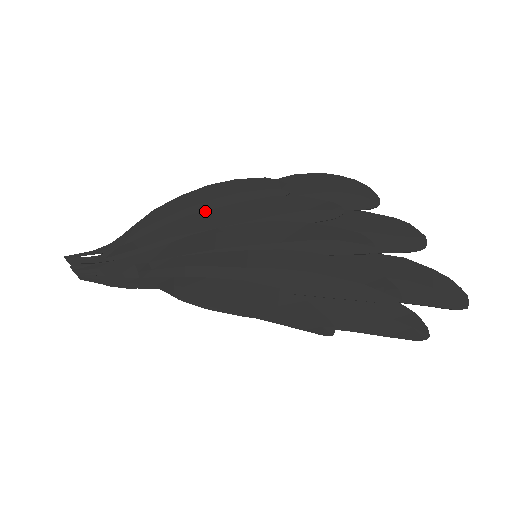
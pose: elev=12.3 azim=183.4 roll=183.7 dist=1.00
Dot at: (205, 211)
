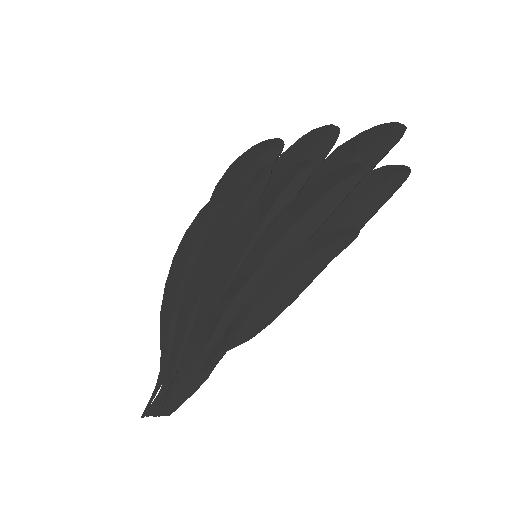
Dot at: (192, 272)
